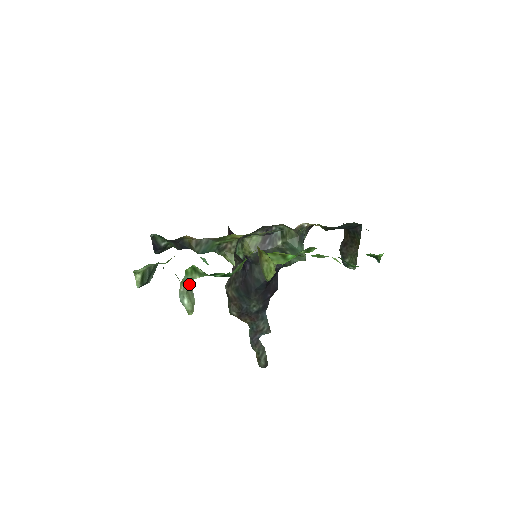
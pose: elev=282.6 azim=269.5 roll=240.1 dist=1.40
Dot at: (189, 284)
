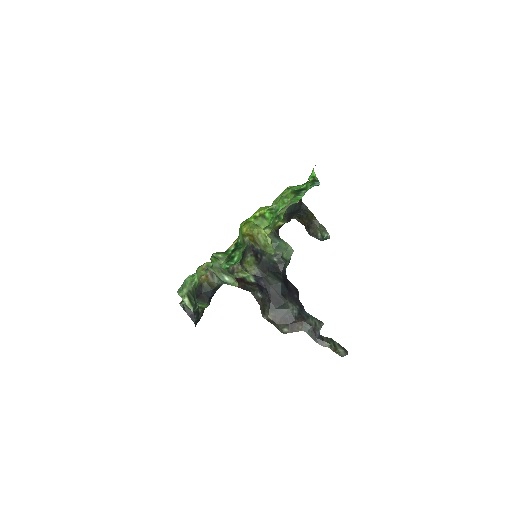
Dot at: (220, 269)
